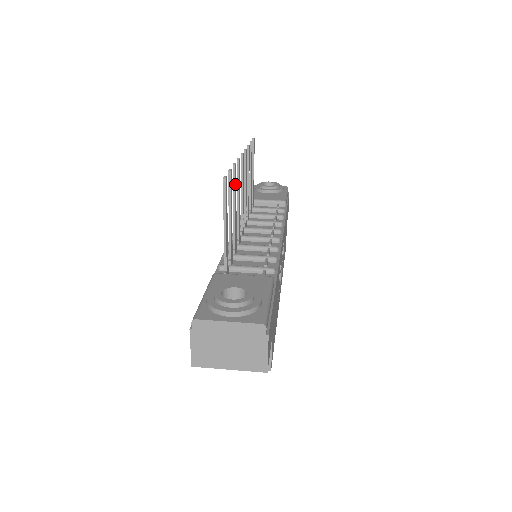
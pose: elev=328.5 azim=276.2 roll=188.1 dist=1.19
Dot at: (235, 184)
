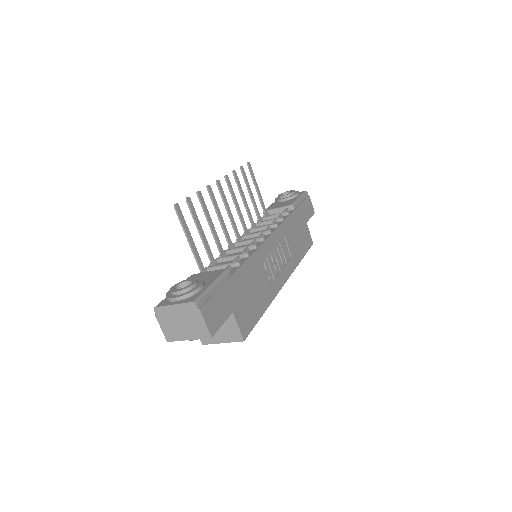
Dot at: (203, 206)
